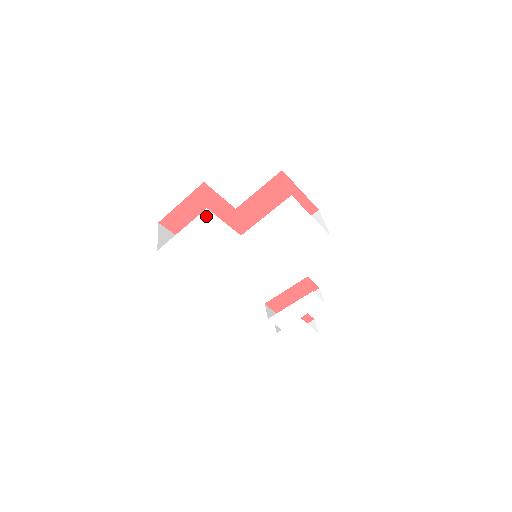
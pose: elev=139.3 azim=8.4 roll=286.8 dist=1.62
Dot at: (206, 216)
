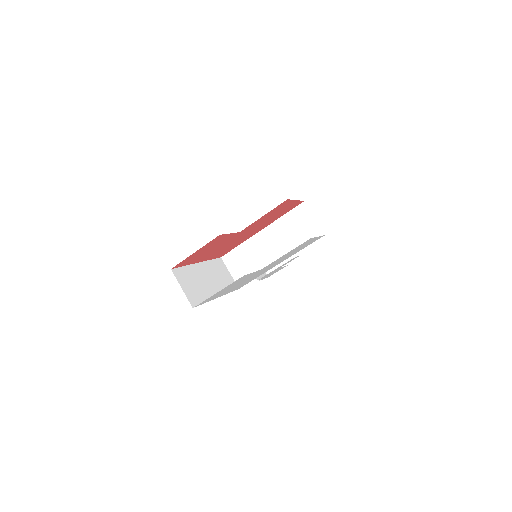
Dot at: (240, 278)
